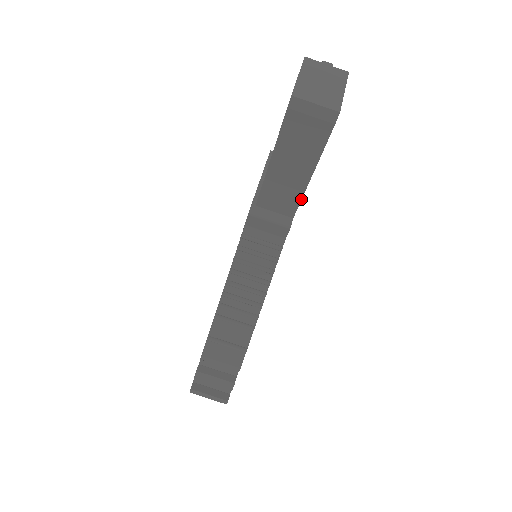
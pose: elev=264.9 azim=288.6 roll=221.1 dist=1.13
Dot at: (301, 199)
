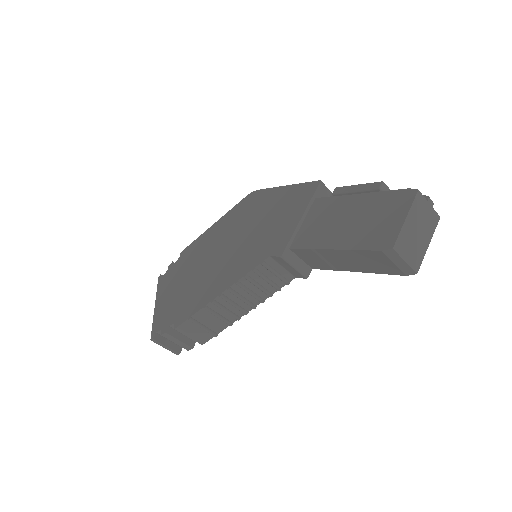
Dot at: occluded
